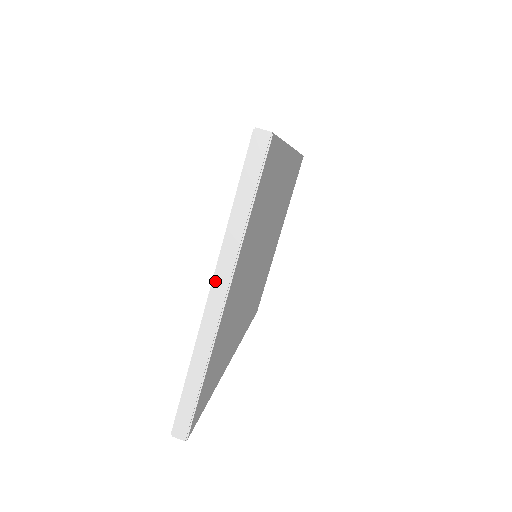
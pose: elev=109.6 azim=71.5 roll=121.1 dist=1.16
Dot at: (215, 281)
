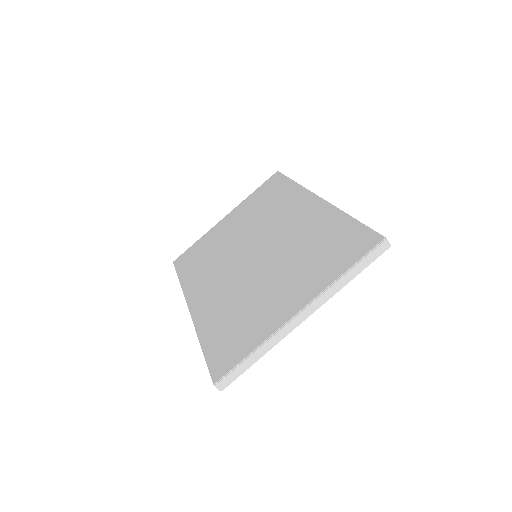
Dot at: (308, 307)
